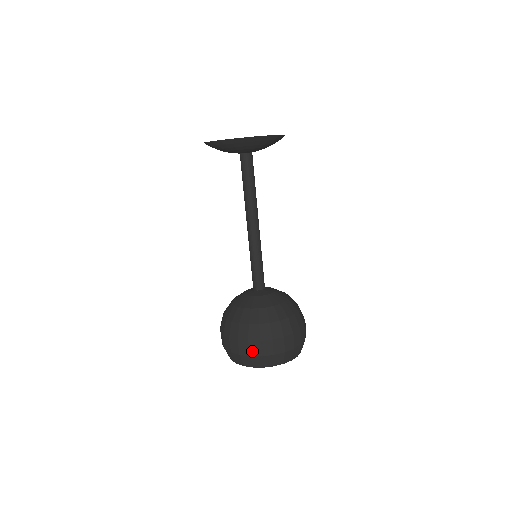
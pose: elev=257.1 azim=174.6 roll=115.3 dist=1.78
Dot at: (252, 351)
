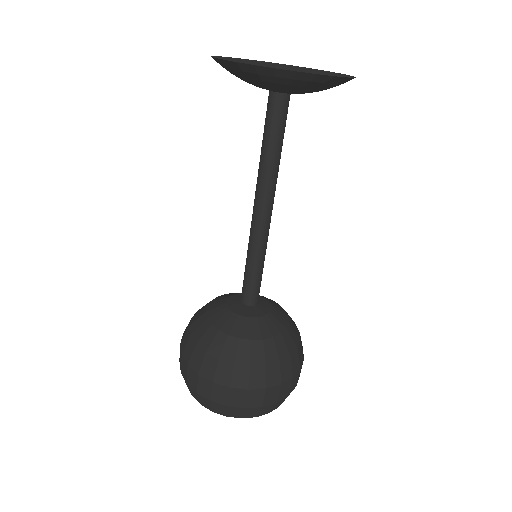
Dot at: (182, 368)
